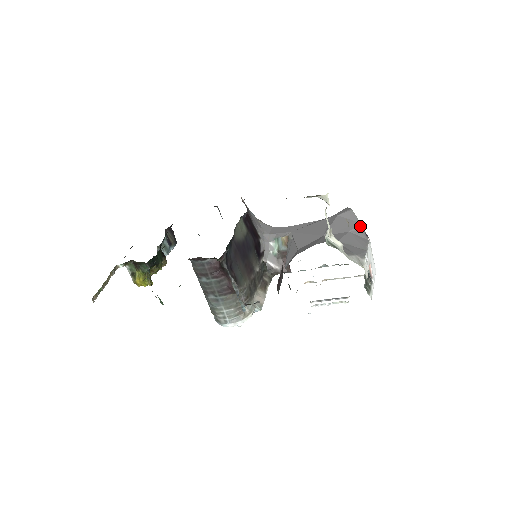
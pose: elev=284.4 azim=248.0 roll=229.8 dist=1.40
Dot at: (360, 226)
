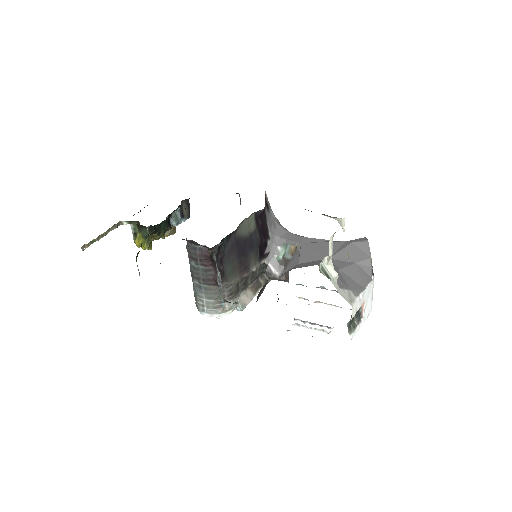
Dot at: (370, 261)
